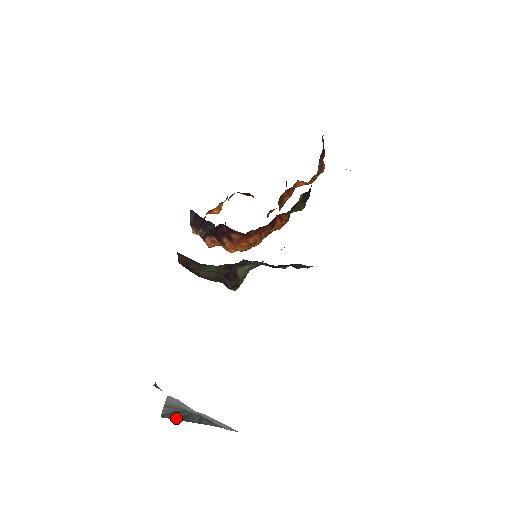
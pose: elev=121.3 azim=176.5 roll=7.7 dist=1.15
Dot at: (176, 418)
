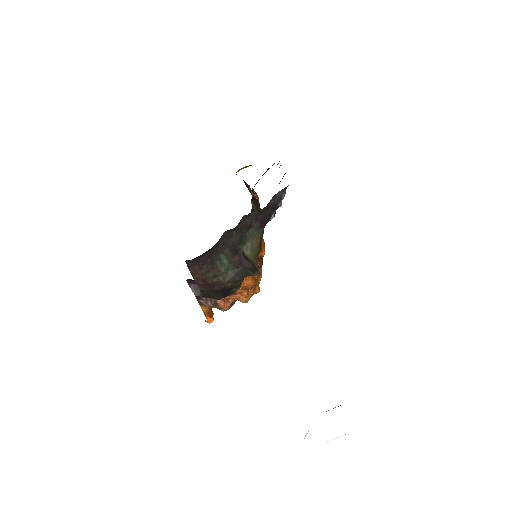
Dot at: occluded
